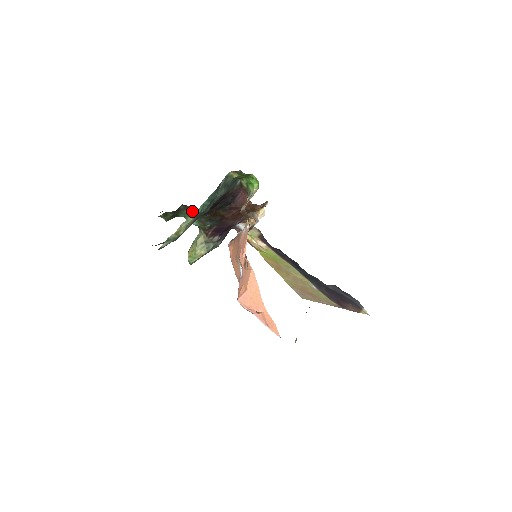
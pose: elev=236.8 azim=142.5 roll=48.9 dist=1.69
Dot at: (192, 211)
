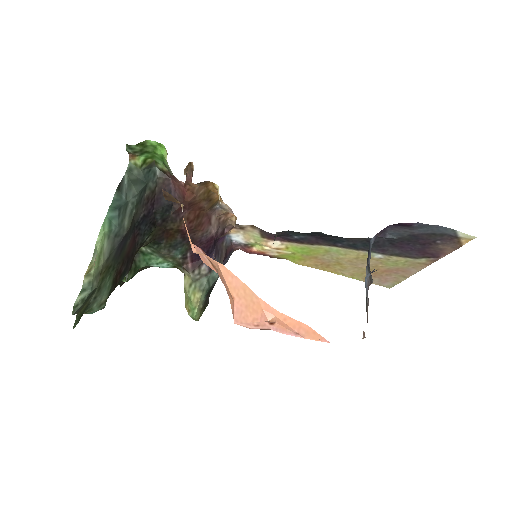
Dot at: (146, 250)
